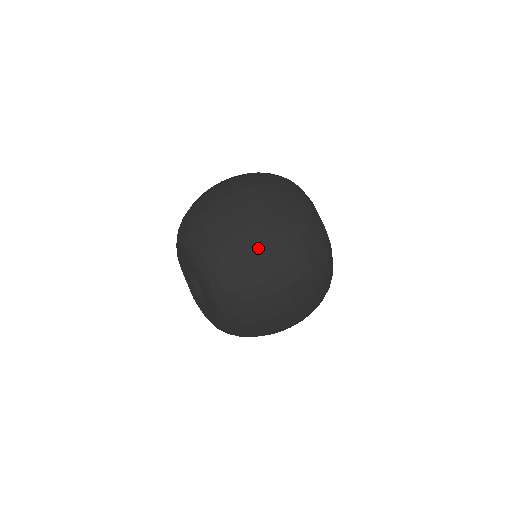
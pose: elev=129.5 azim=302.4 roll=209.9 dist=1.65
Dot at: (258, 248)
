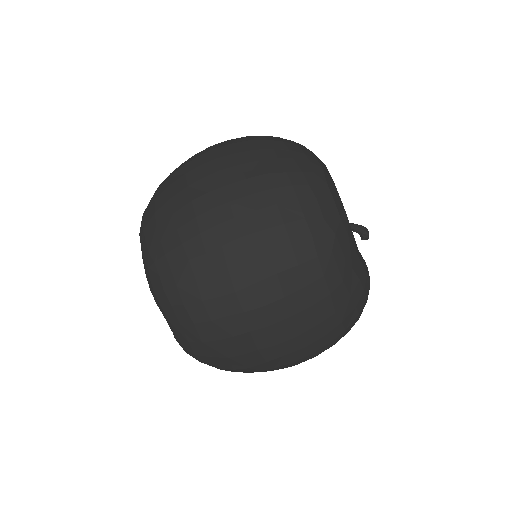
Dot at: (208, 222)
